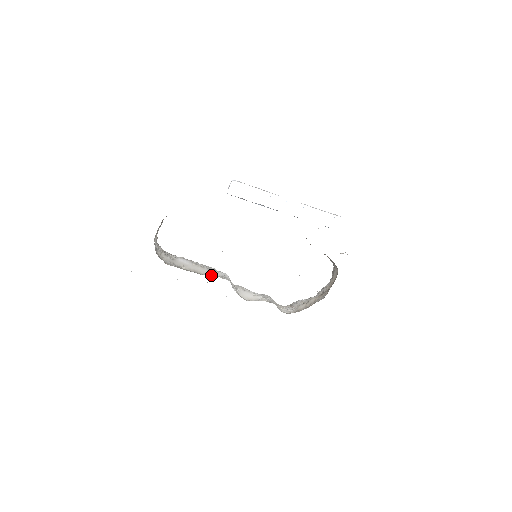
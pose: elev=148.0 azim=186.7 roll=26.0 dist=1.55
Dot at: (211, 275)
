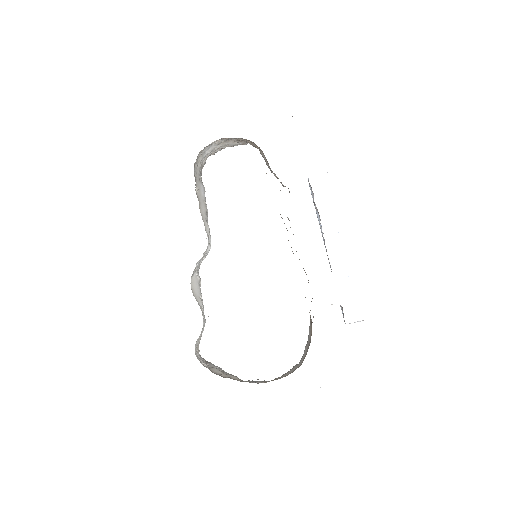
Dot at: (204, 222)
